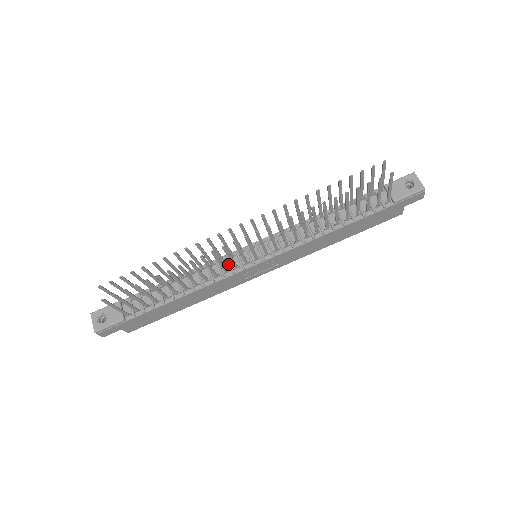
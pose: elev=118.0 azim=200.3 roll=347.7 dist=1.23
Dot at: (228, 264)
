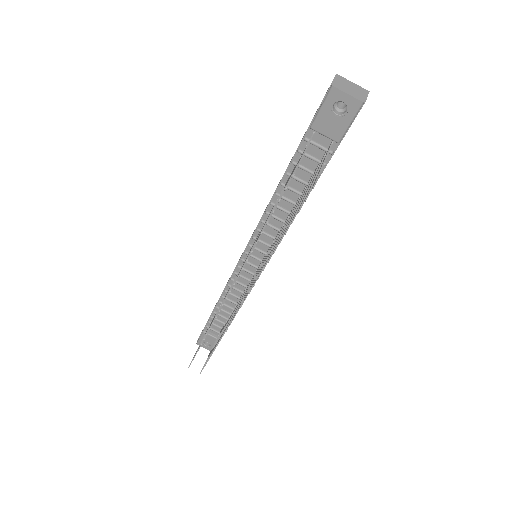
Dot at: (243, 278)
